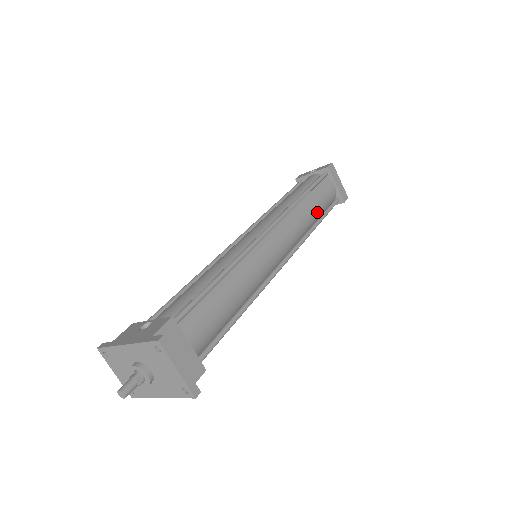
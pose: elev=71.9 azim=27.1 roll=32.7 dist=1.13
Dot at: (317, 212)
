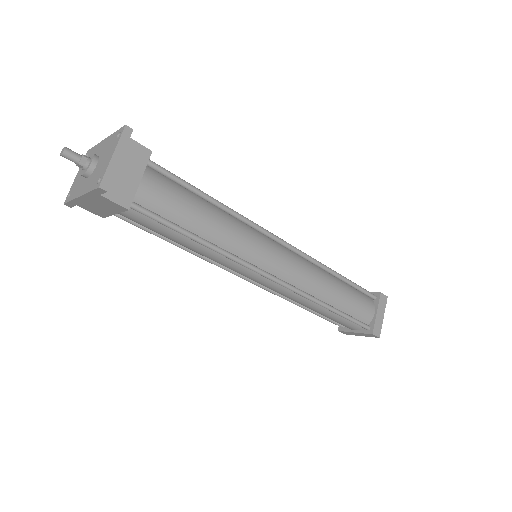
Dot at: (339, 301)
